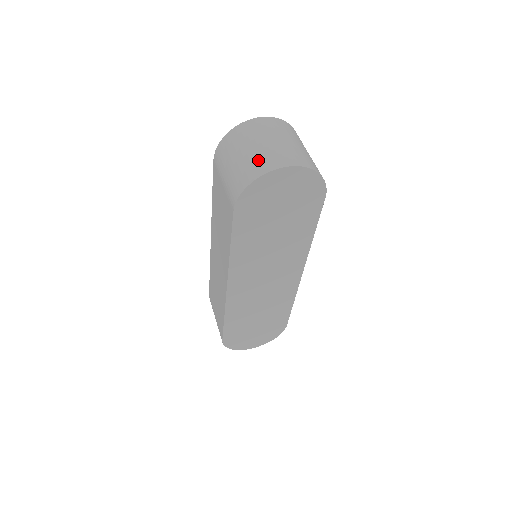
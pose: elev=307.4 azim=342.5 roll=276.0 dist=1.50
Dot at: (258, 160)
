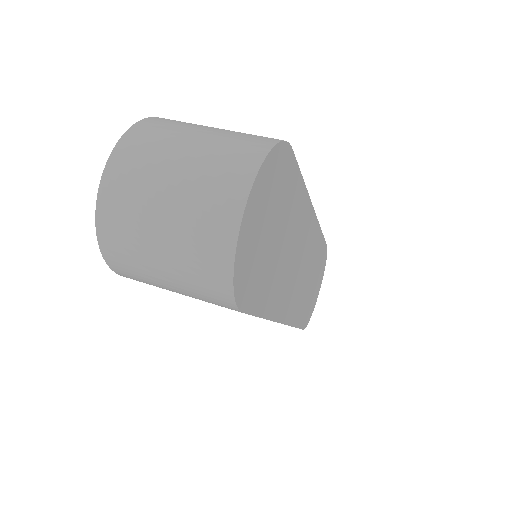
Dot at: (197, 240)
